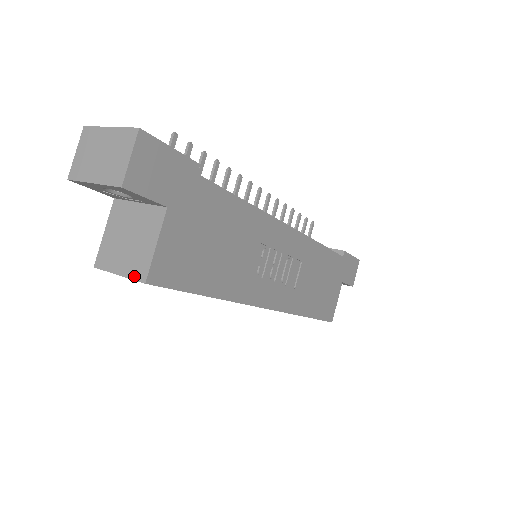
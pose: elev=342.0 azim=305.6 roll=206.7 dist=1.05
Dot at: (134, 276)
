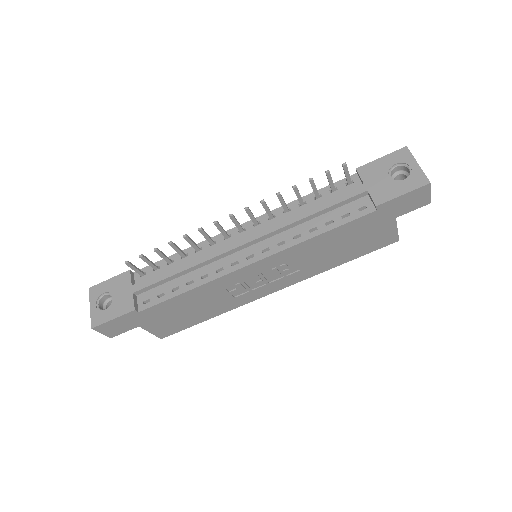
Dot at: occluded
